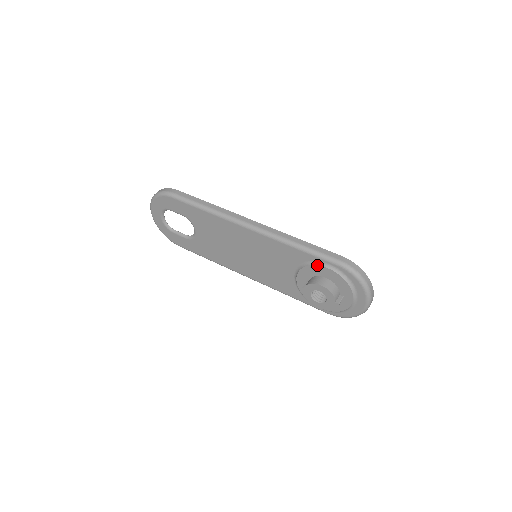
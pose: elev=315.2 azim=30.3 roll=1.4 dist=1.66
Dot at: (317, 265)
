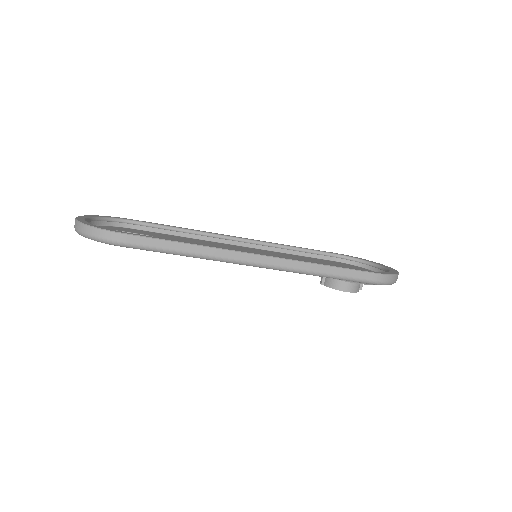
Dot at: occluded
